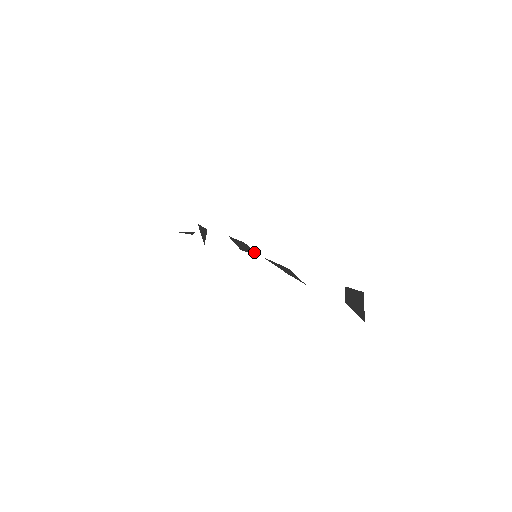
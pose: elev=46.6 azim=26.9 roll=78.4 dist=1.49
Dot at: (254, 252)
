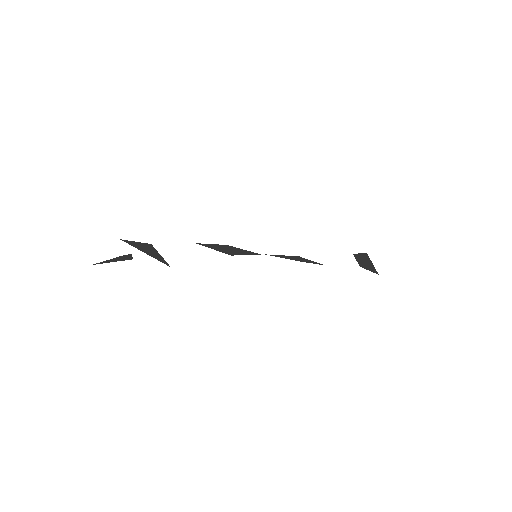
Dot at: (251, 253)
